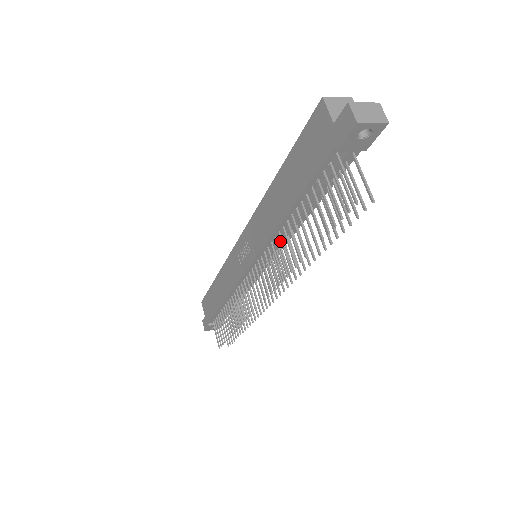
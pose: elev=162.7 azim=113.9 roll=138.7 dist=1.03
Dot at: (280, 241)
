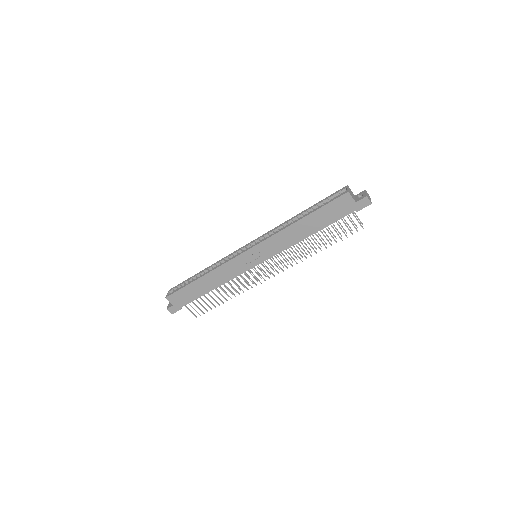
Dot at: occluded
